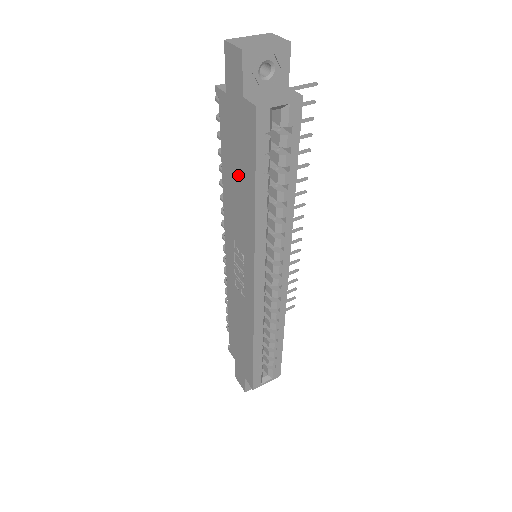
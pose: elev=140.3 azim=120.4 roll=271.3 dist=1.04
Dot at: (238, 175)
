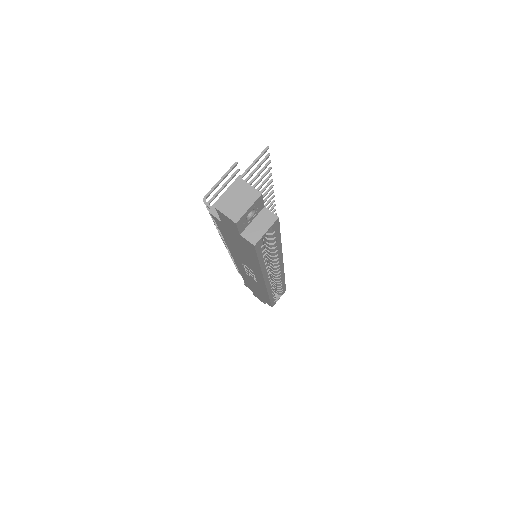
Dot at: (241, 250)
